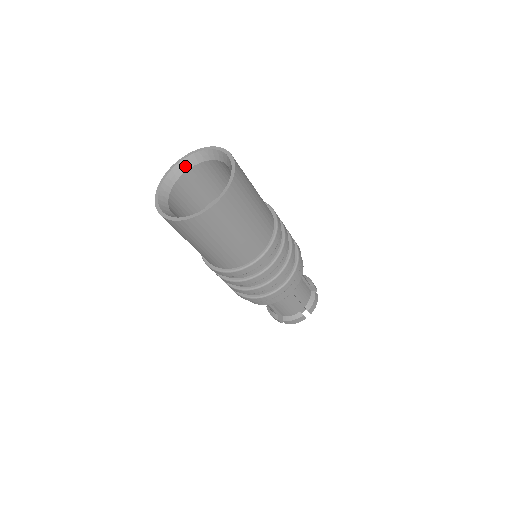
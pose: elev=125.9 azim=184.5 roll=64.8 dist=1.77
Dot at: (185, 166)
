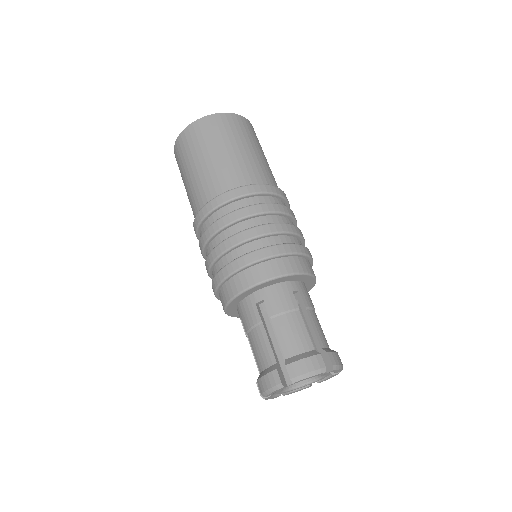
Dot at: occluded
